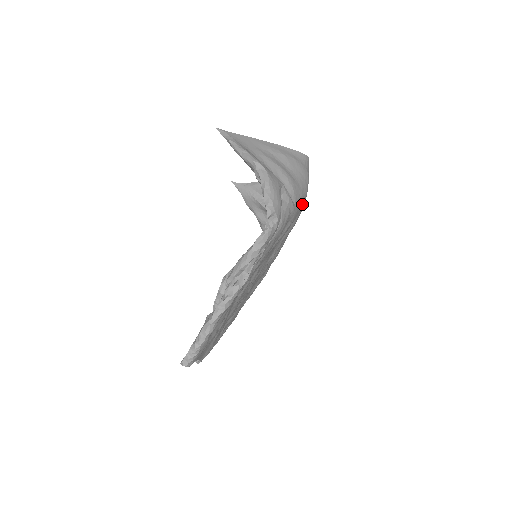
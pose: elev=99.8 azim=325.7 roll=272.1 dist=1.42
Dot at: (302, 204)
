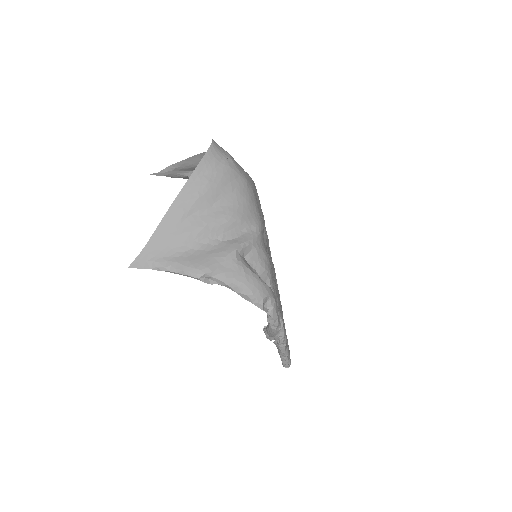
Dot at: (254, 198)
